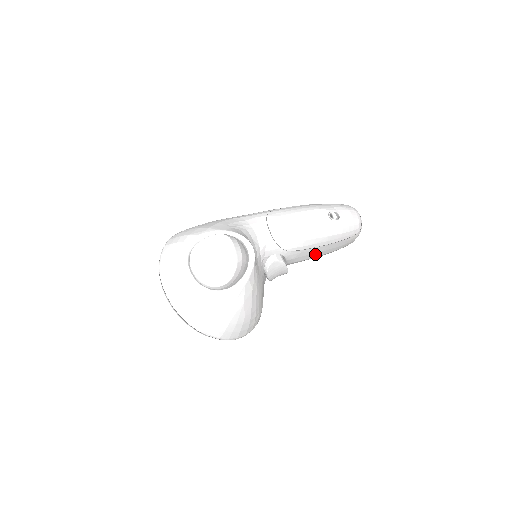
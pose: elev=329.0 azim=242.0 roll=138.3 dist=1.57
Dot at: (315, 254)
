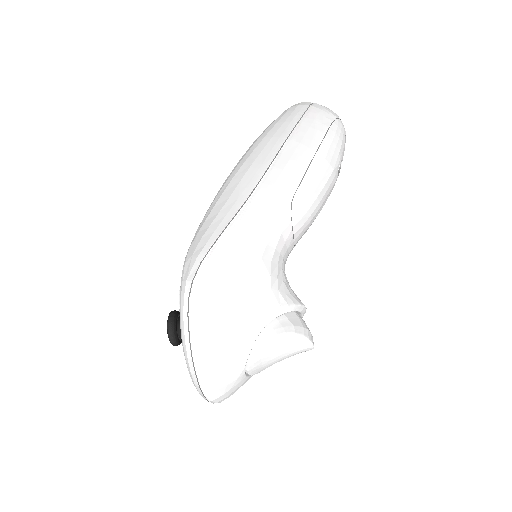
Dot at: occluded
